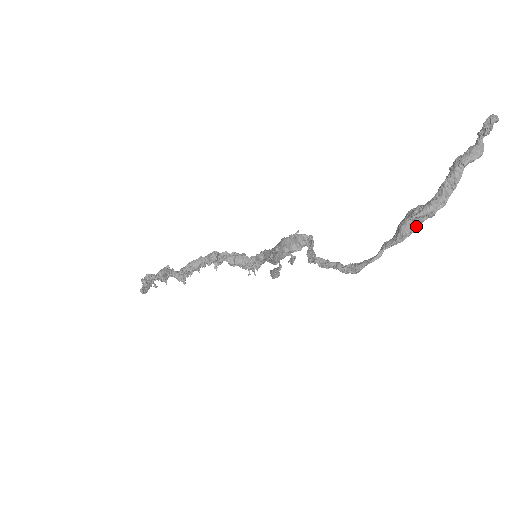
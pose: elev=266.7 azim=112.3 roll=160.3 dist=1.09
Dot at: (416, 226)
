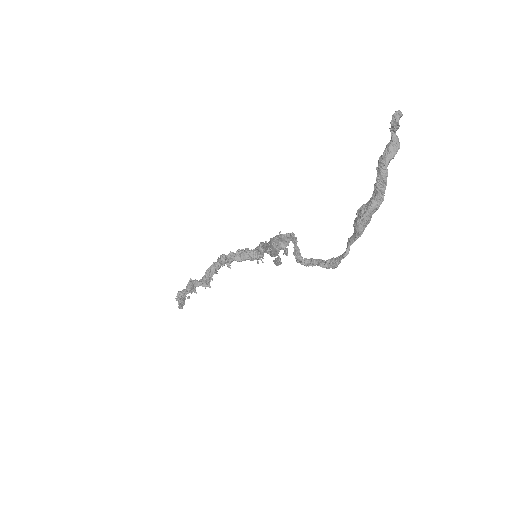
Dot at: (367, 221)
